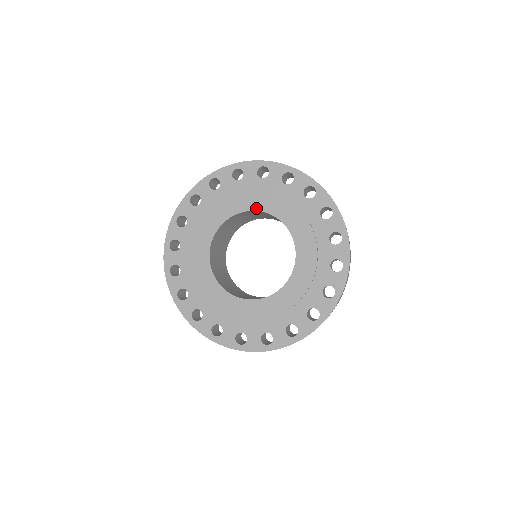
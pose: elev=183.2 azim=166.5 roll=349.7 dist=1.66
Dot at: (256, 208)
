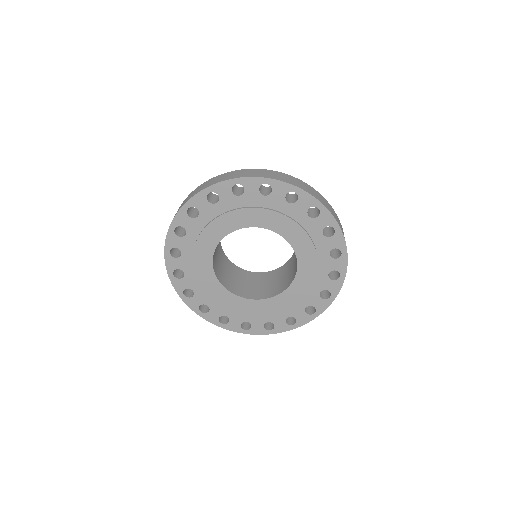
Dot at: (259, 225)
